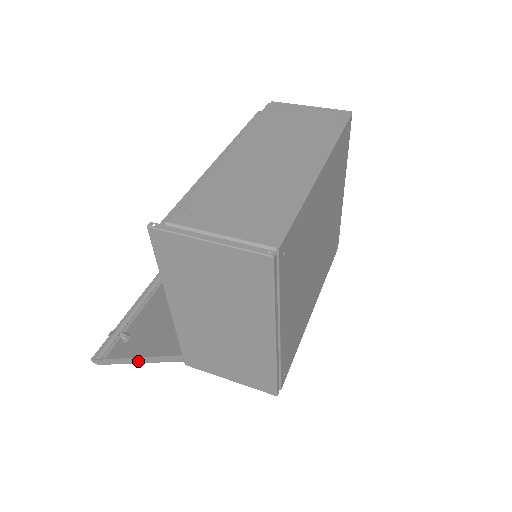
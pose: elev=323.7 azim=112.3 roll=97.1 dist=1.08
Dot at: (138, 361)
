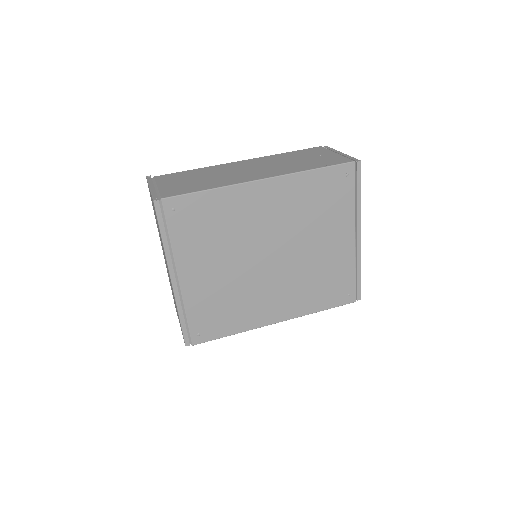
Dot at: occluded
